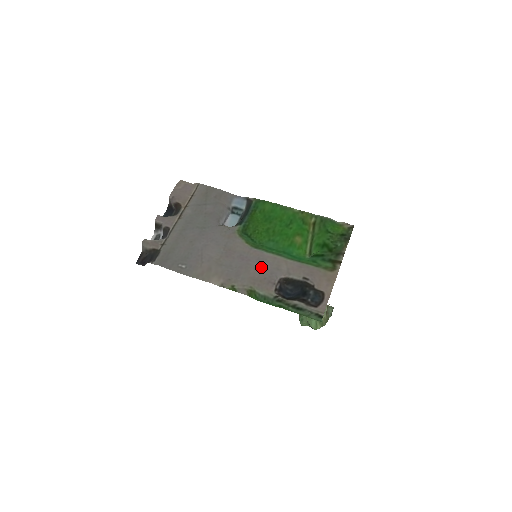
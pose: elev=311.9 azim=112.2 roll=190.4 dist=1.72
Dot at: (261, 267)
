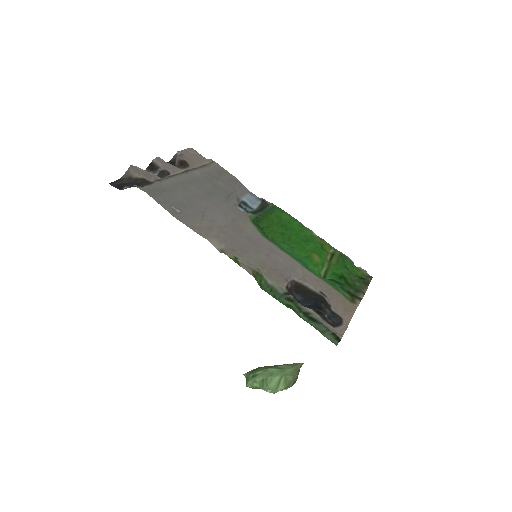
Dot at: (274, 257)
